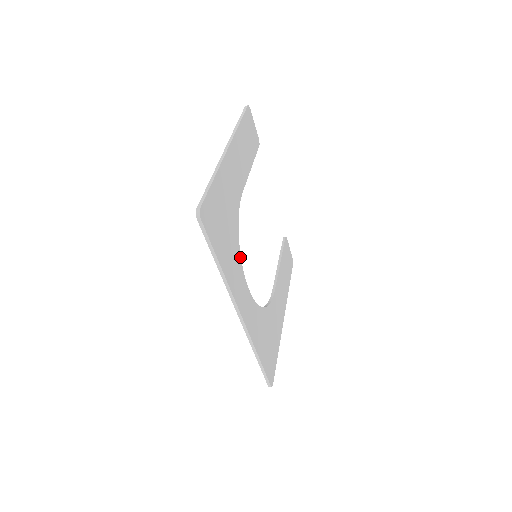
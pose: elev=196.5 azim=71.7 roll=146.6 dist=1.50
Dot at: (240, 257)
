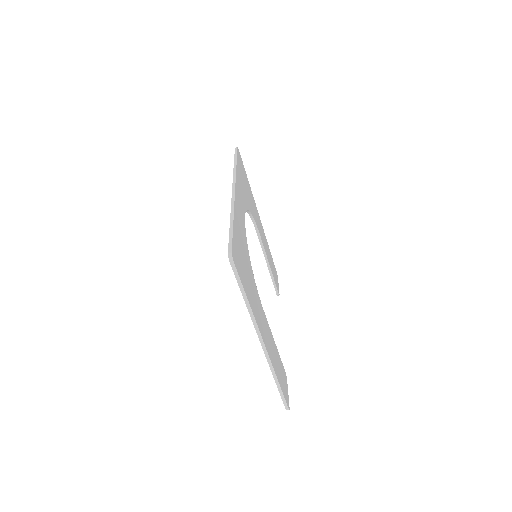
Dot at: (247, 209)
